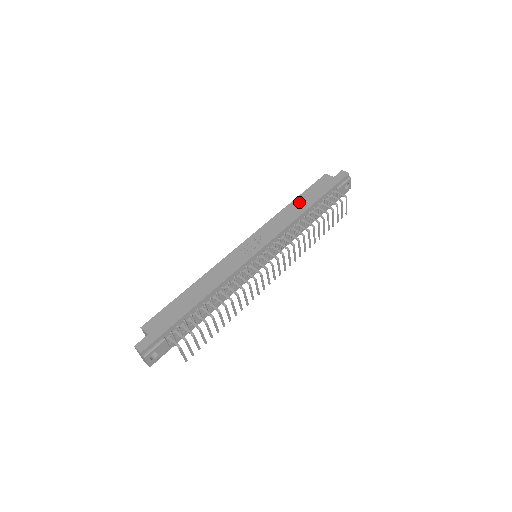
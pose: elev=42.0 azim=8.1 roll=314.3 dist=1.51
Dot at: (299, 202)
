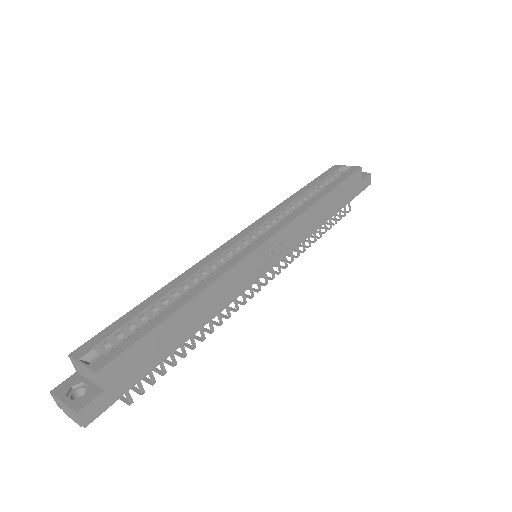
Dot at: (329, 202)
